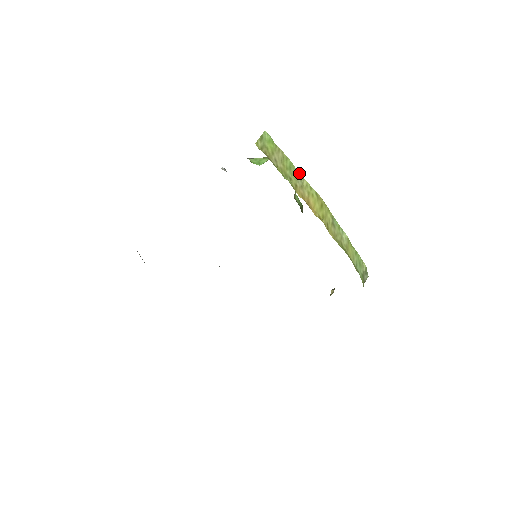
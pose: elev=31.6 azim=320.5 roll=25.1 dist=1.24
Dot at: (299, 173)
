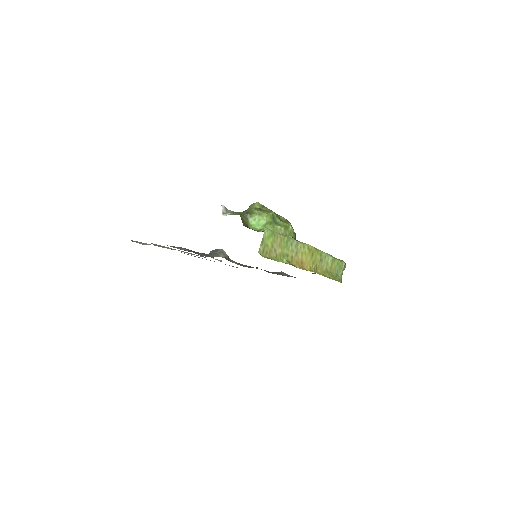
Dot at: (294, 241)
